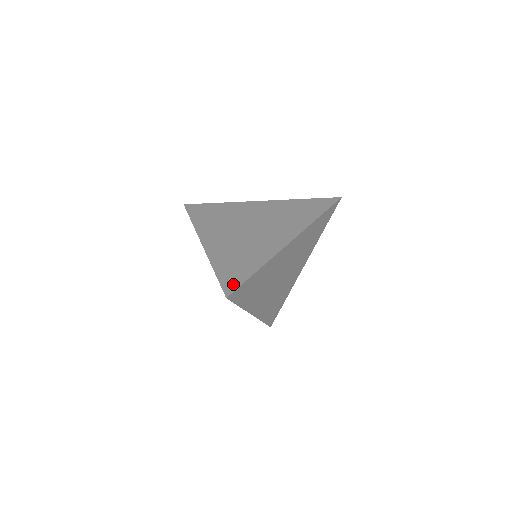
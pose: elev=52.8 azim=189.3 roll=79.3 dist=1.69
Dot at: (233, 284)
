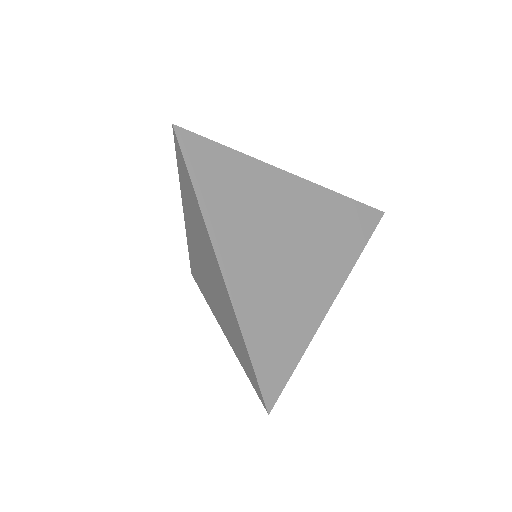
Dot at: (275, 385)
